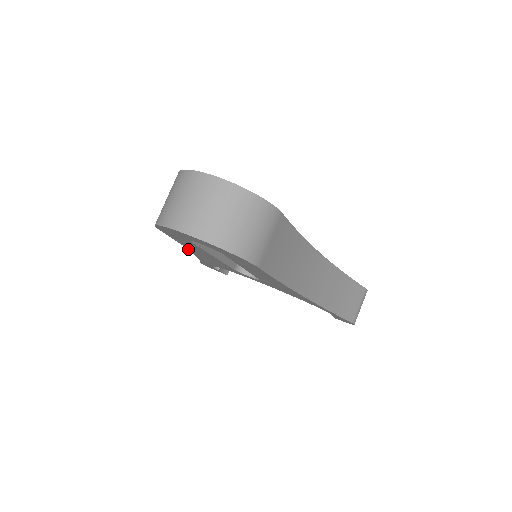
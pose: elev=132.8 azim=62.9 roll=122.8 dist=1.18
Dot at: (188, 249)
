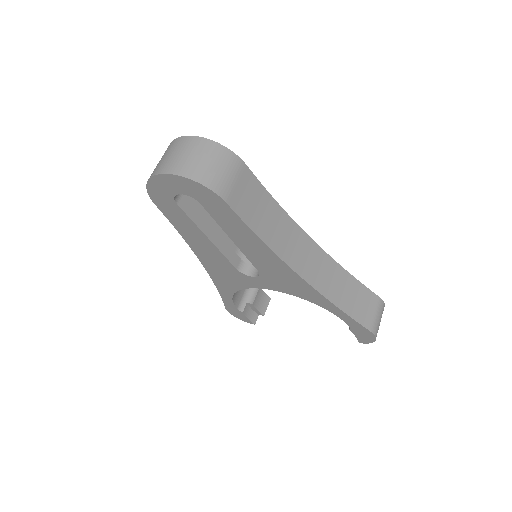
Dot at: (194, 252)
